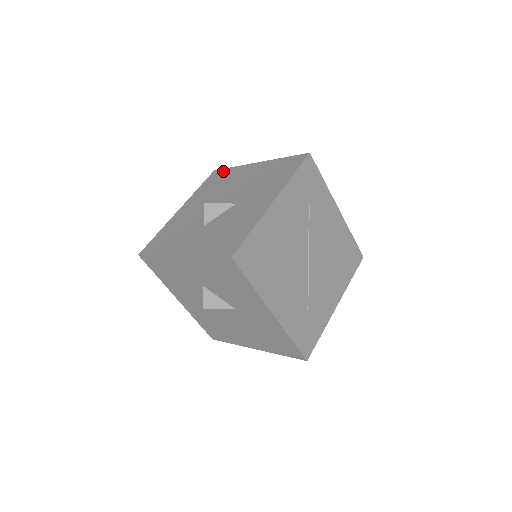
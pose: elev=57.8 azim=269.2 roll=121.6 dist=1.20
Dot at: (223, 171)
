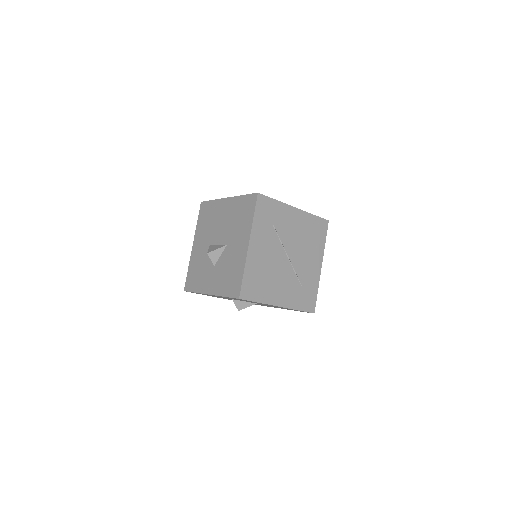
Dot at: (207, 204)
